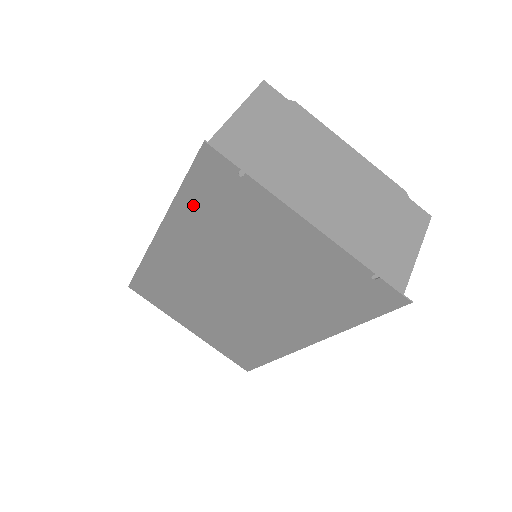
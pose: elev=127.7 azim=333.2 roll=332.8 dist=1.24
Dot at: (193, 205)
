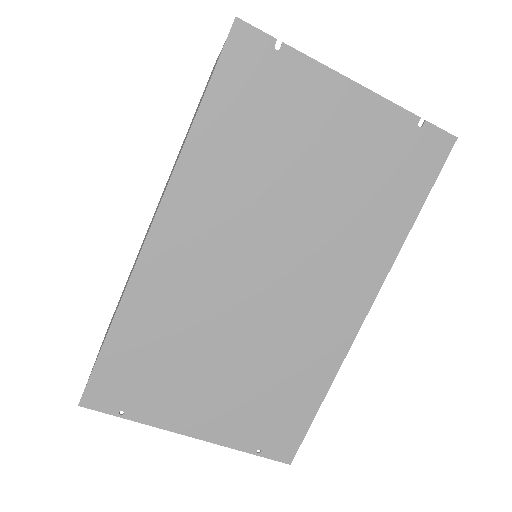
Dot at: (216, 128)
